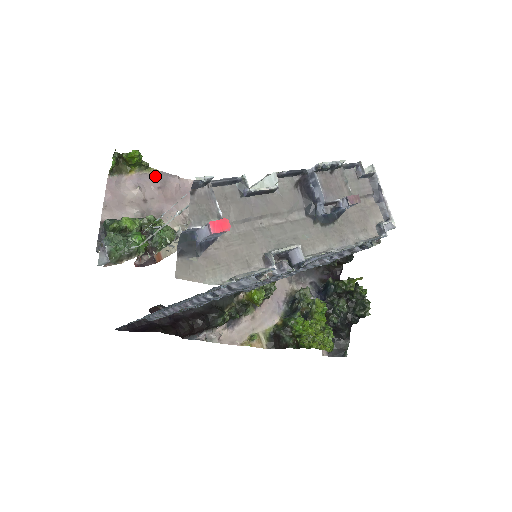
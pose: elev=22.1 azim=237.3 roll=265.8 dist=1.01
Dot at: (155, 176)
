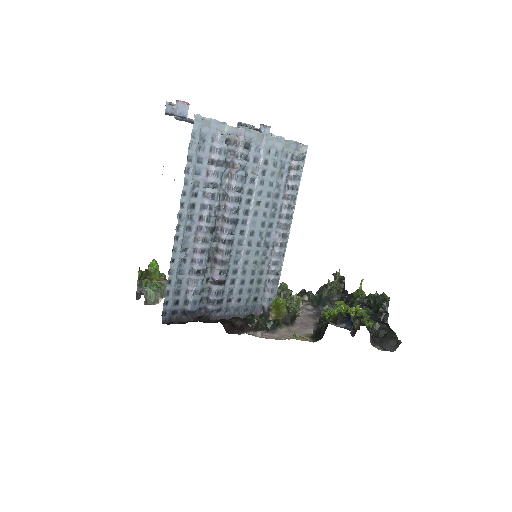
Dot at: occluded
